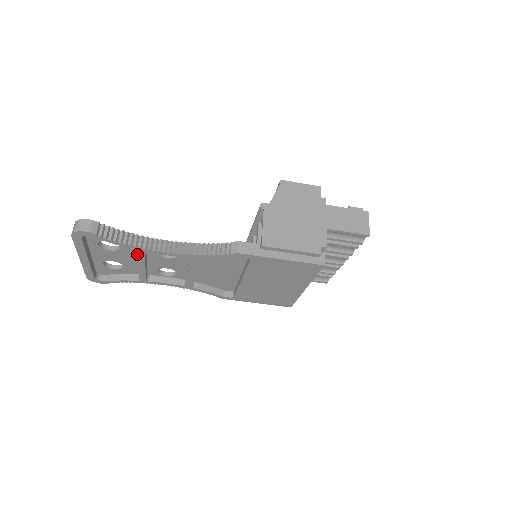
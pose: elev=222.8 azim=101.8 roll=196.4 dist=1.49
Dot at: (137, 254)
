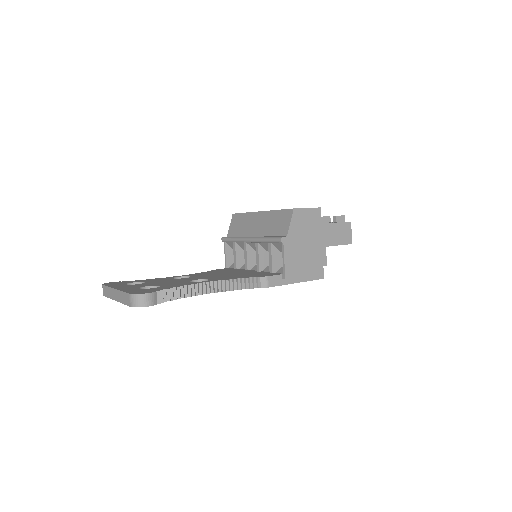
Dot at: occluded
